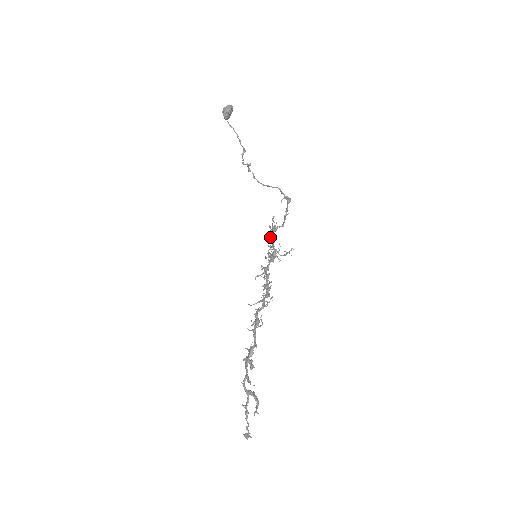
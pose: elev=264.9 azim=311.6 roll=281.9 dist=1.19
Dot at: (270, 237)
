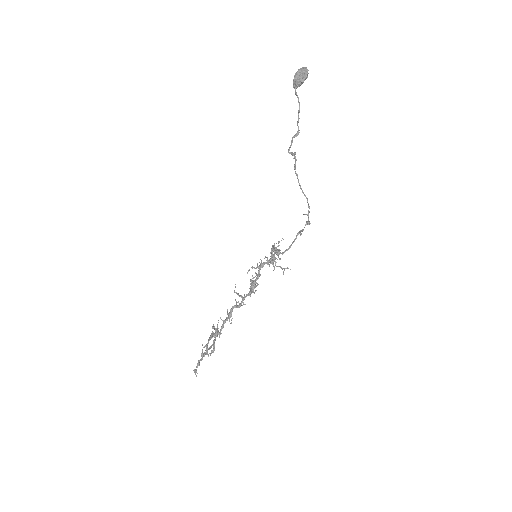
Dot at: occluded
